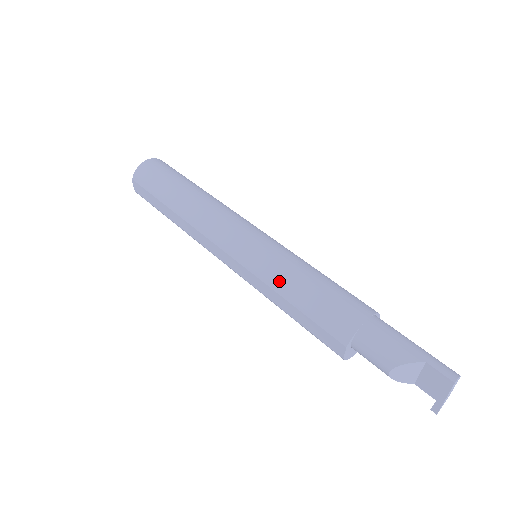
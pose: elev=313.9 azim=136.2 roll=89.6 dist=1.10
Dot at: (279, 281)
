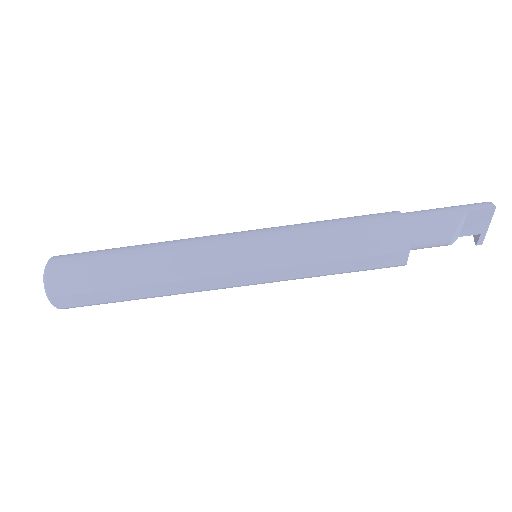
Dot at: (312, 252)
